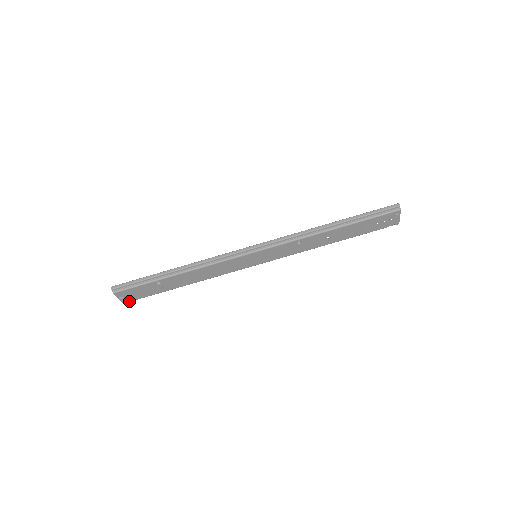
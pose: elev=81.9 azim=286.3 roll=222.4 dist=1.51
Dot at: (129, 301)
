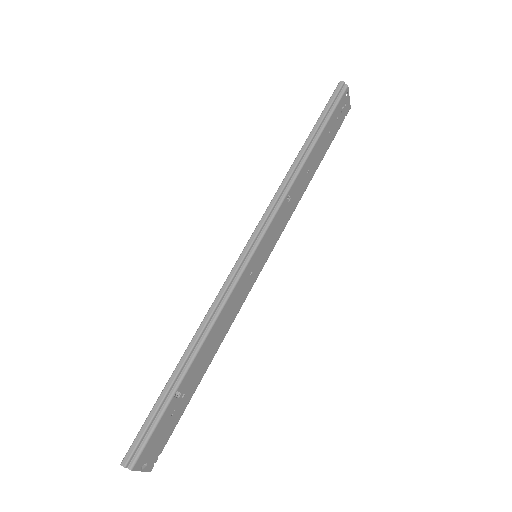
Dot at: (156, 460)
